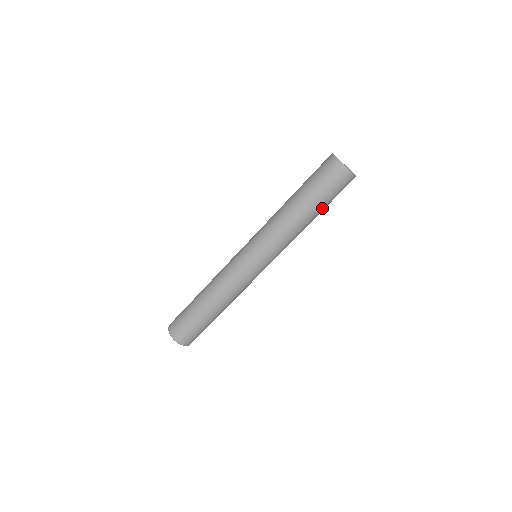
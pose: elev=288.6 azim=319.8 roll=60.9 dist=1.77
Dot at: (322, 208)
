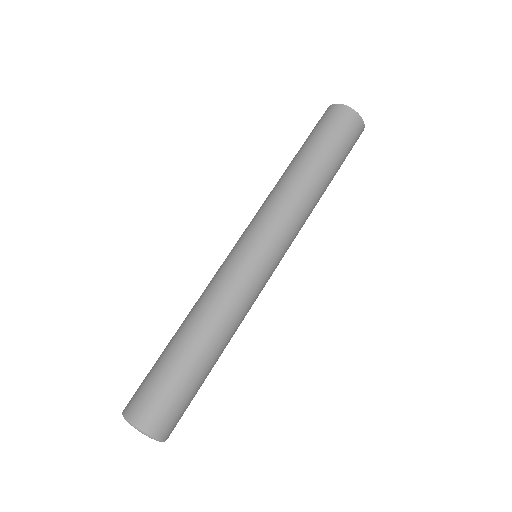
Dot at: (334, 167)
